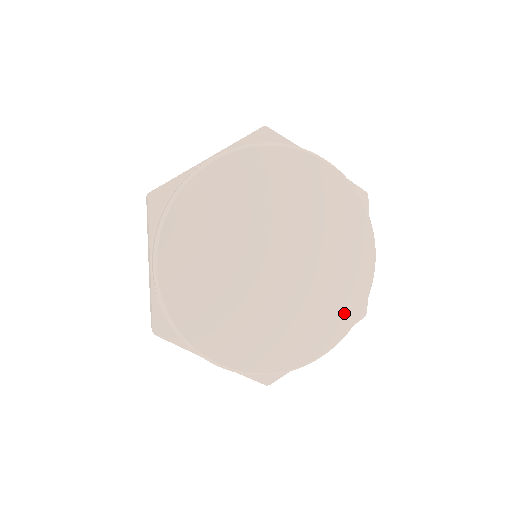
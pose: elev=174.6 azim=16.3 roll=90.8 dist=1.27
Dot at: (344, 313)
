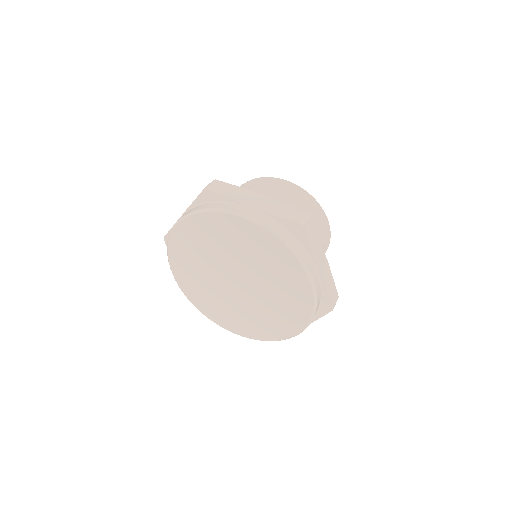
Dot at: (255, 332)
